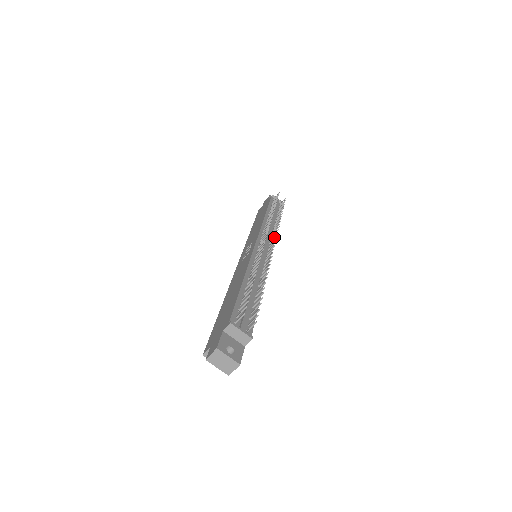
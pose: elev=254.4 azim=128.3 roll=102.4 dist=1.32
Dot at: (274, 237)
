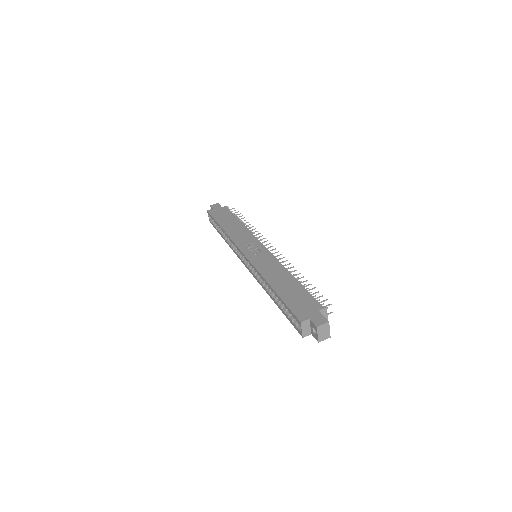
Dot at: occluded
